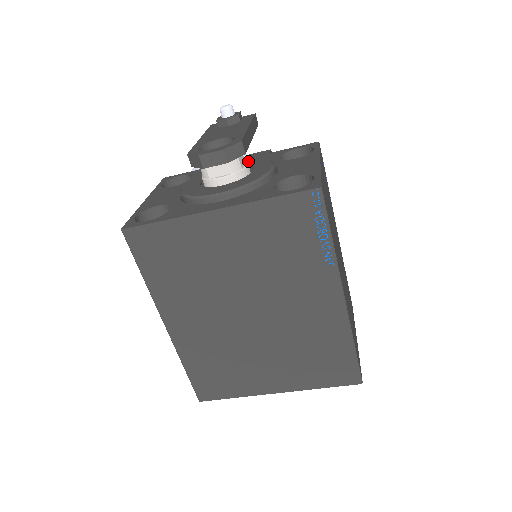
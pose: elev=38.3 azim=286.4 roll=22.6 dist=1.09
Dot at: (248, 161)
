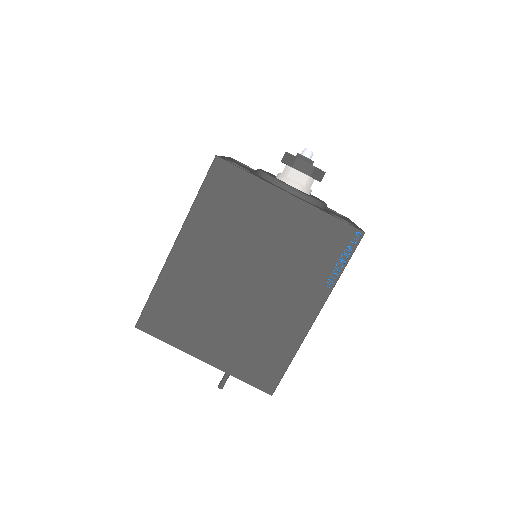
Dot at: occluded
